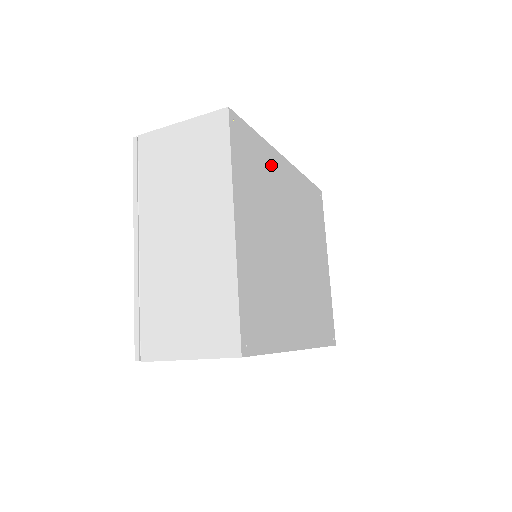
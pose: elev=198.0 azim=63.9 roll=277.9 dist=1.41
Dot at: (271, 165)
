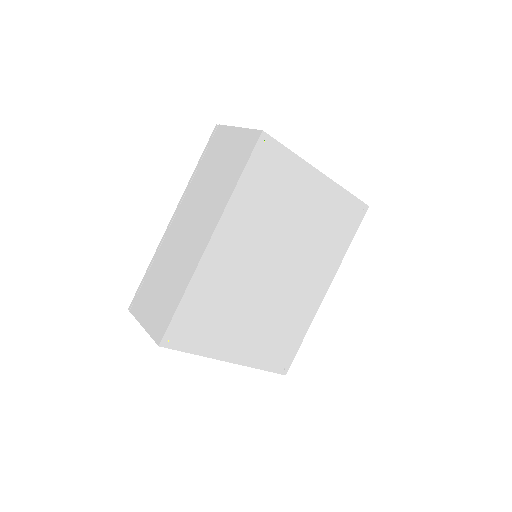
Dot at: (209, 281)
